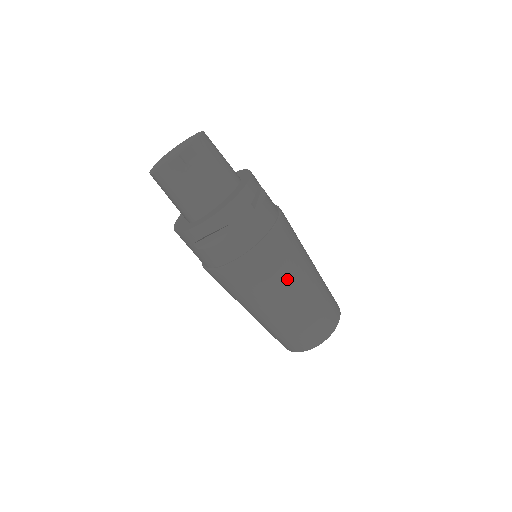
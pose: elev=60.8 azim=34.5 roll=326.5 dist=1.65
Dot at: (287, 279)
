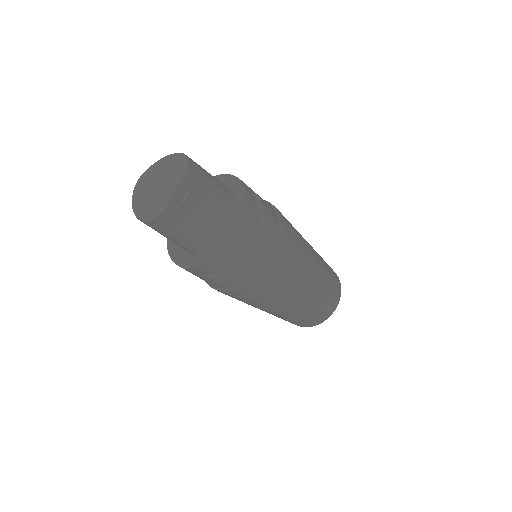
Dot at: (298, 279)
